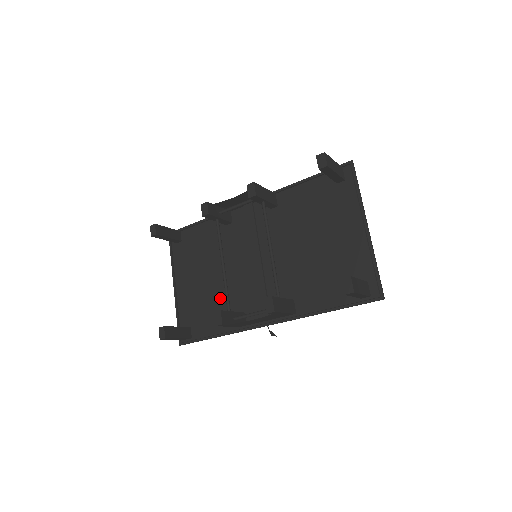
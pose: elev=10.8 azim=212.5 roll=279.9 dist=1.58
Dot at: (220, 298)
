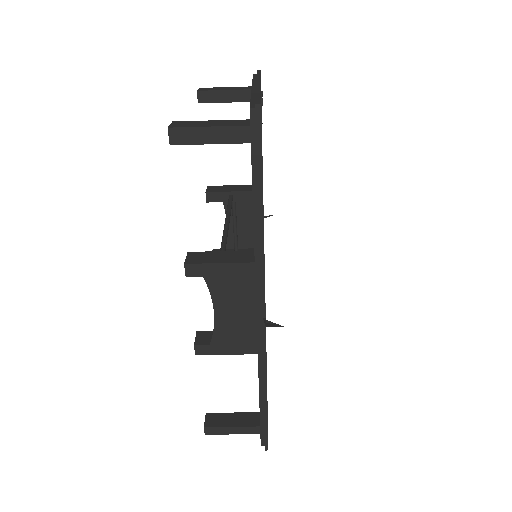
Dot at: occluded
